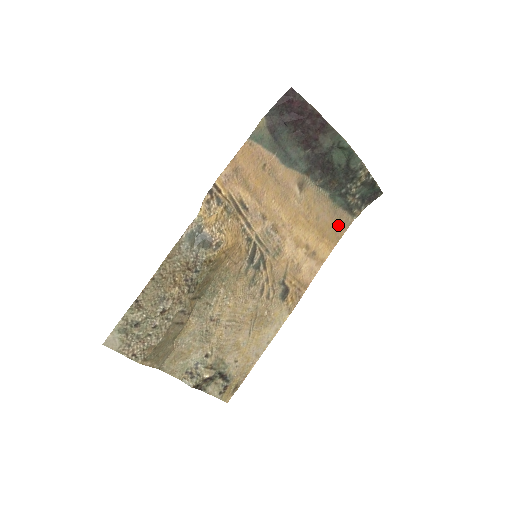
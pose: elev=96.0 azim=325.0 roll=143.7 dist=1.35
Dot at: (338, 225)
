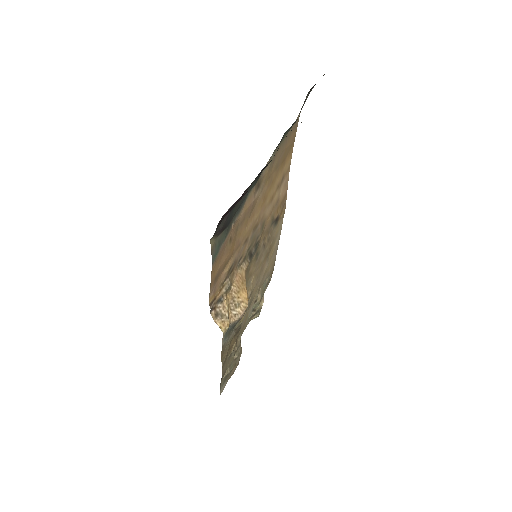
Dot at: (291, 137)
